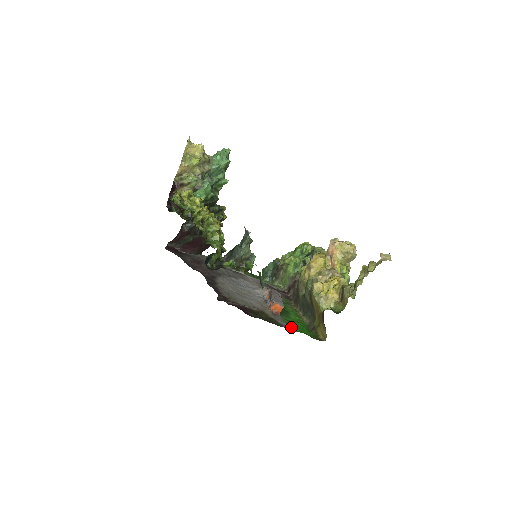
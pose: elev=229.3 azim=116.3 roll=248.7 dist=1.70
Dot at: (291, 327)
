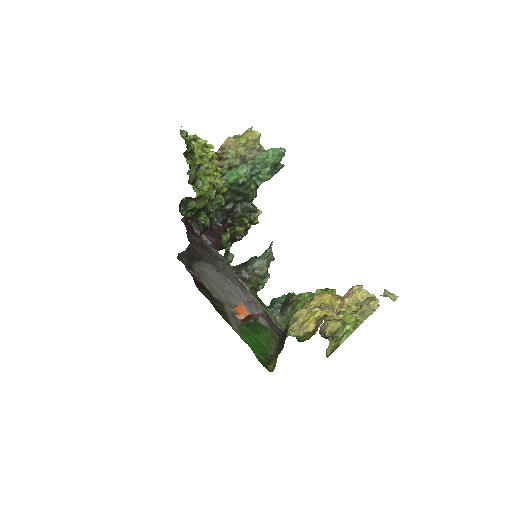
Dot at: (240, 333)
